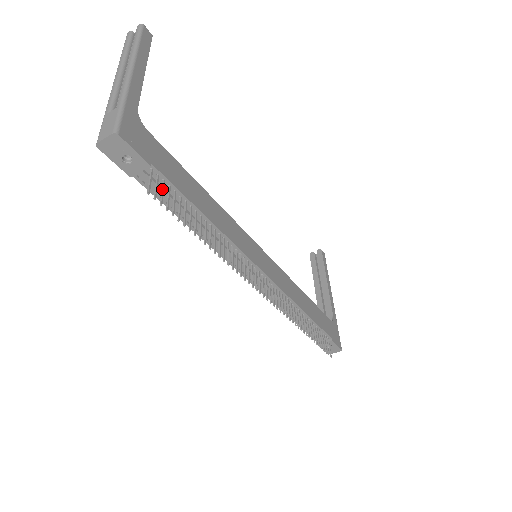
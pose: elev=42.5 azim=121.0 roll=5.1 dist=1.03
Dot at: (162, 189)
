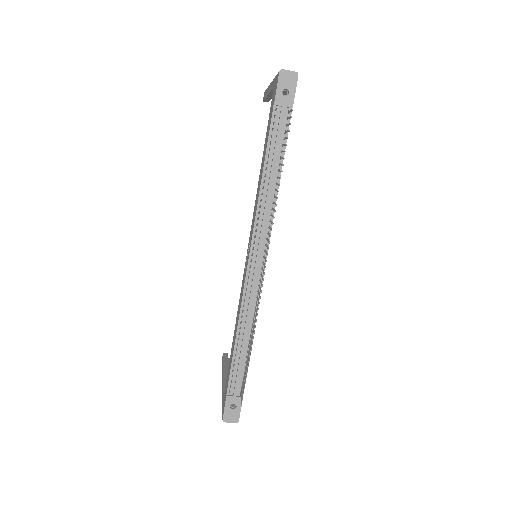
Dot at: occluded
